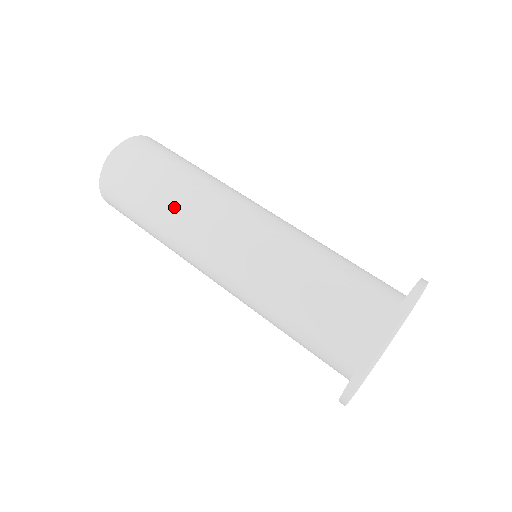
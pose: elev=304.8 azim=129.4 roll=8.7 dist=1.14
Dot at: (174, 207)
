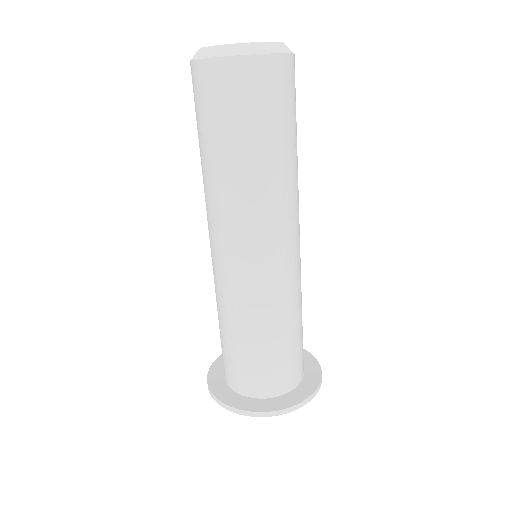
Dot at: (251, 187)
